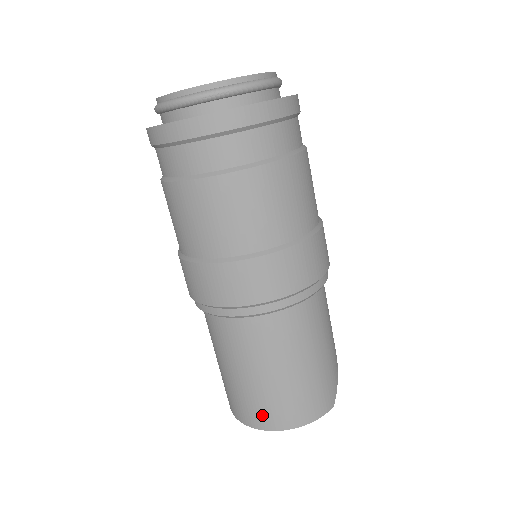
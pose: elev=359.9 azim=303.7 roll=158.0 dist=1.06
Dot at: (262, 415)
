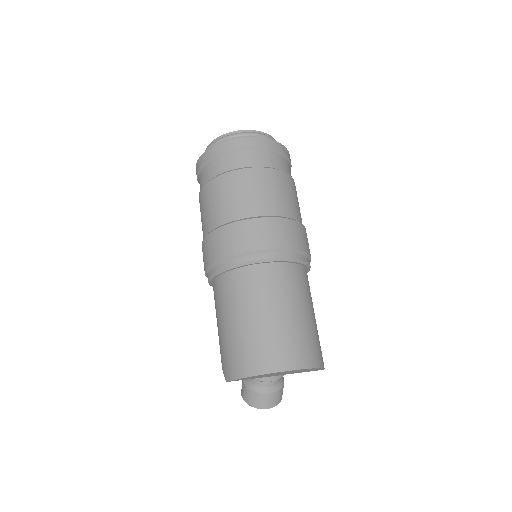
Dot at: (297, 353)
